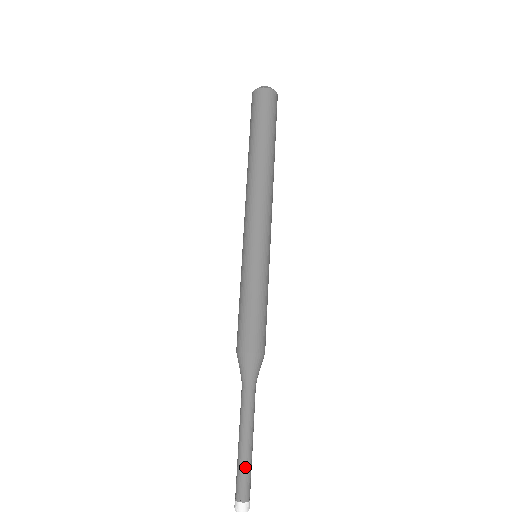
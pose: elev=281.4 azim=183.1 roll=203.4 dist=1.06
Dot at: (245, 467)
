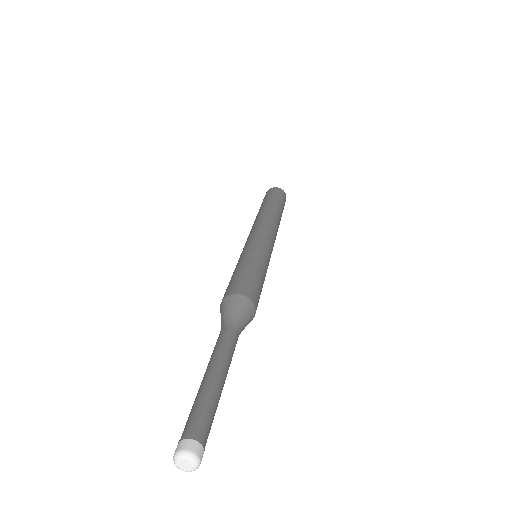
Dot at: (196, 399)
